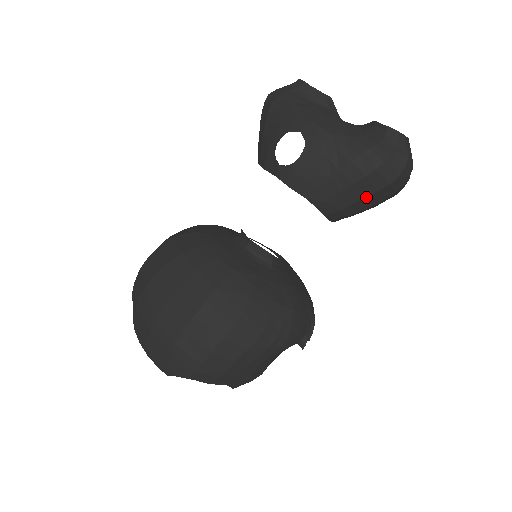
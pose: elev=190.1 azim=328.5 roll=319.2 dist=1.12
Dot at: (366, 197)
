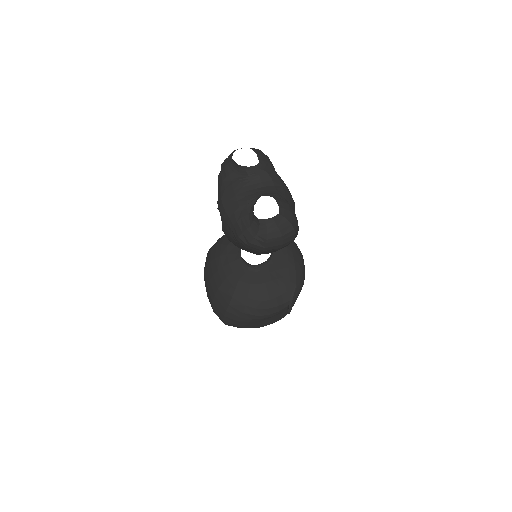
Dot at: occluded
